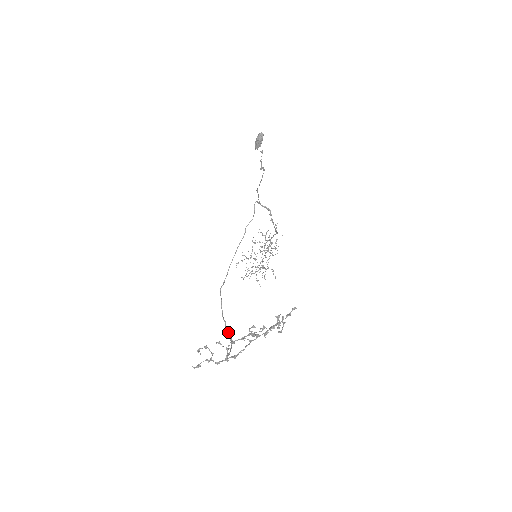
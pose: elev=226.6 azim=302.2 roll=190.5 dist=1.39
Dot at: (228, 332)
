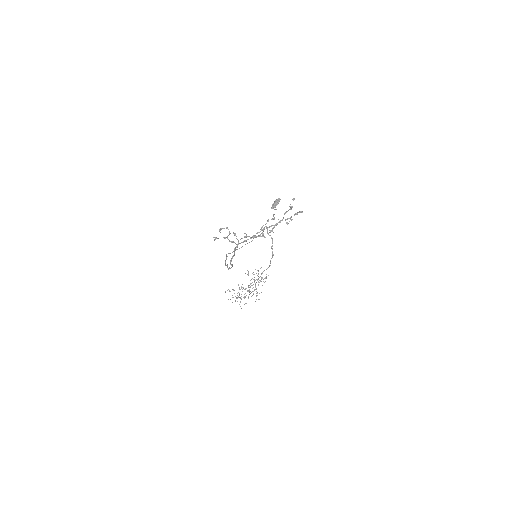
Dot at: (229, 267)
